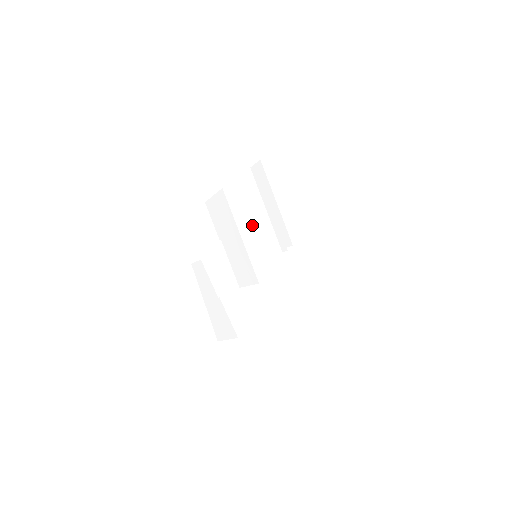
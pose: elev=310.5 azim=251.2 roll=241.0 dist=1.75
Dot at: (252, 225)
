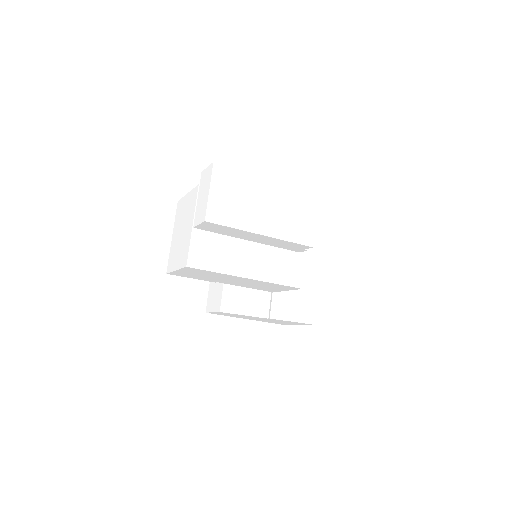
Dot at: (243, 257)
